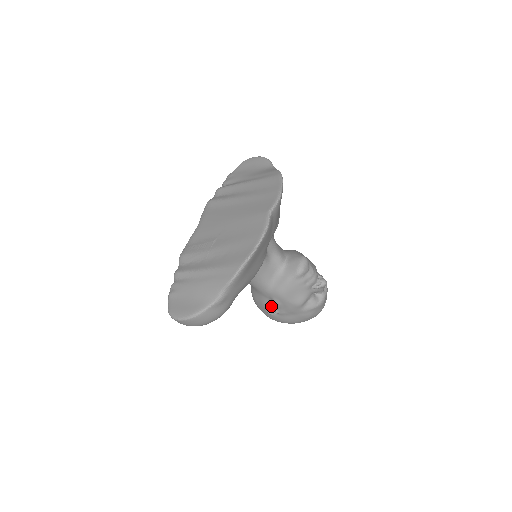
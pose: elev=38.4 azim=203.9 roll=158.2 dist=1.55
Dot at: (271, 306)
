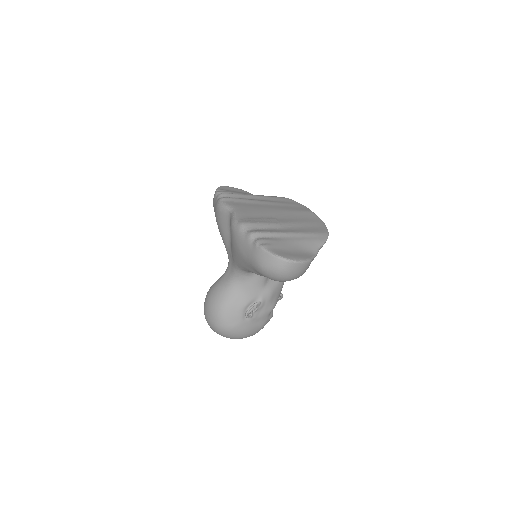
Dot at: (257, 306)
